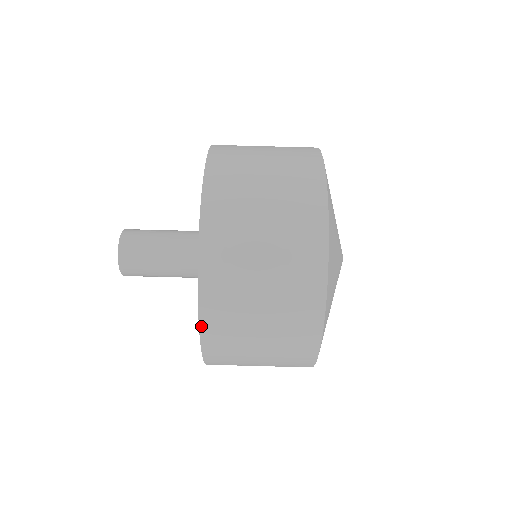
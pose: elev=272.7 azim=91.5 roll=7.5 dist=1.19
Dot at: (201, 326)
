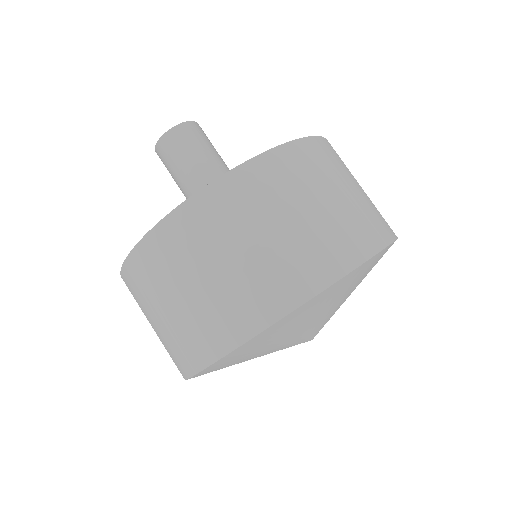
Dot at: occluded
